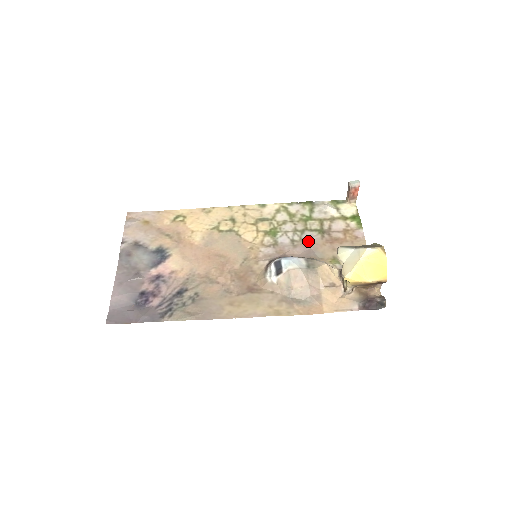
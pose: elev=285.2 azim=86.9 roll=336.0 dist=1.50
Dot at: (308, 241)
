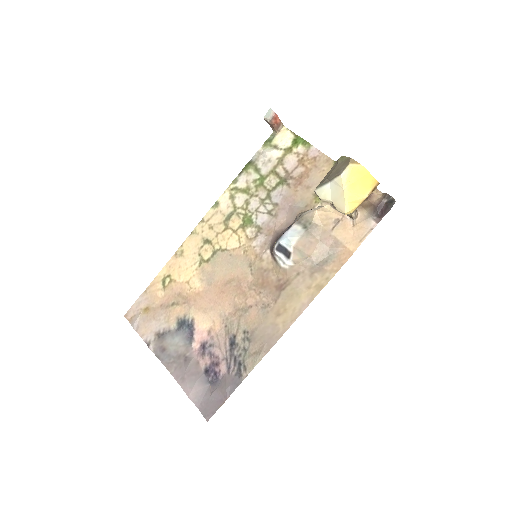
Dot at: (281, 201)
